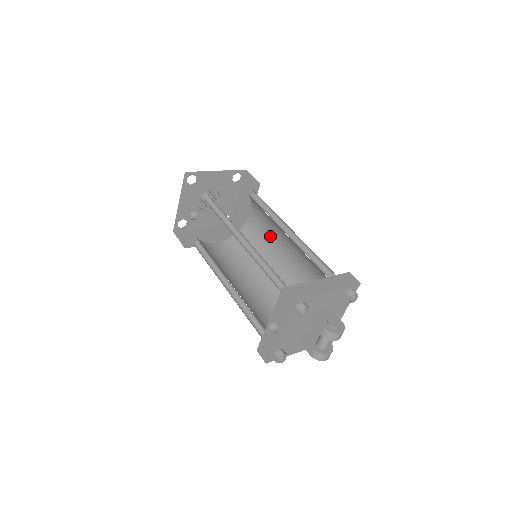
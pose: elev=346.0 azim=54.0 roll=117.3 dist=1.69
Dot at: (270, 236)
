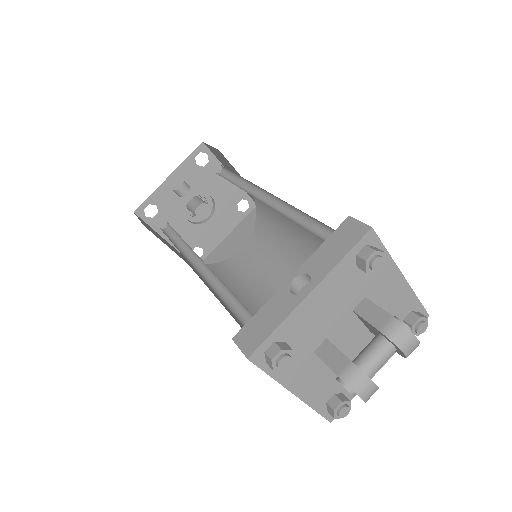
Dot at: (266, 270)
